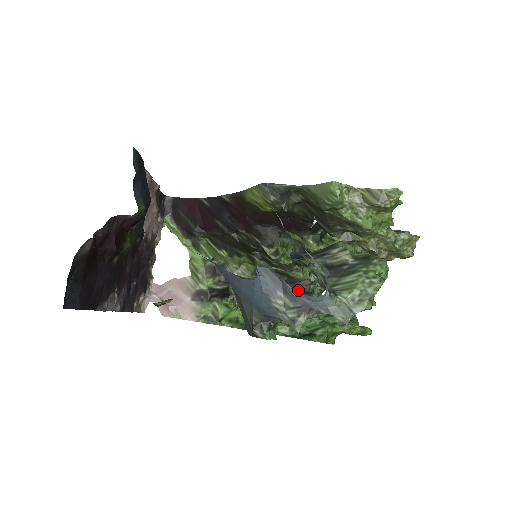
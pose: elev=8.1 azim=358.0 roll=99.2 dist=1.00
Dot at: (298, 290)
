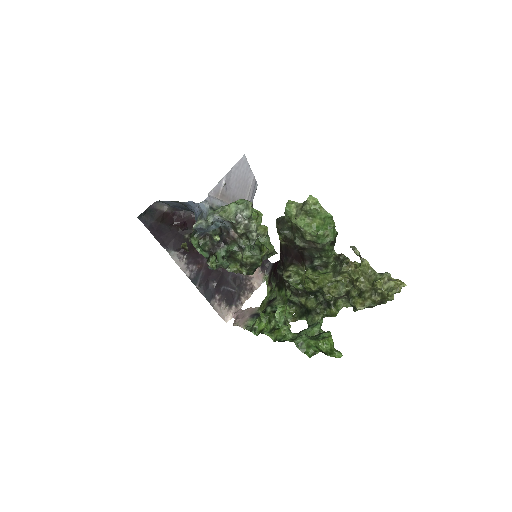
Dot at: (235, 243)
